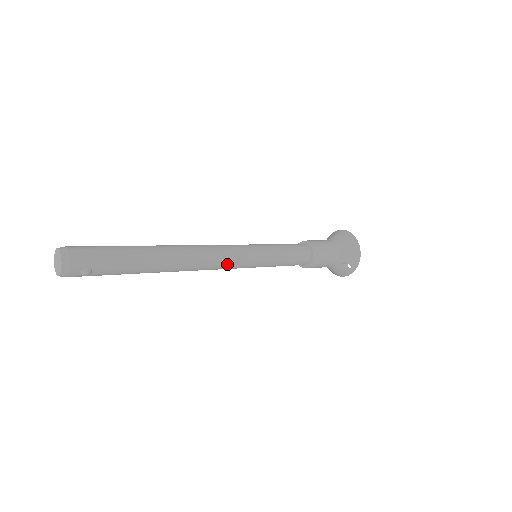
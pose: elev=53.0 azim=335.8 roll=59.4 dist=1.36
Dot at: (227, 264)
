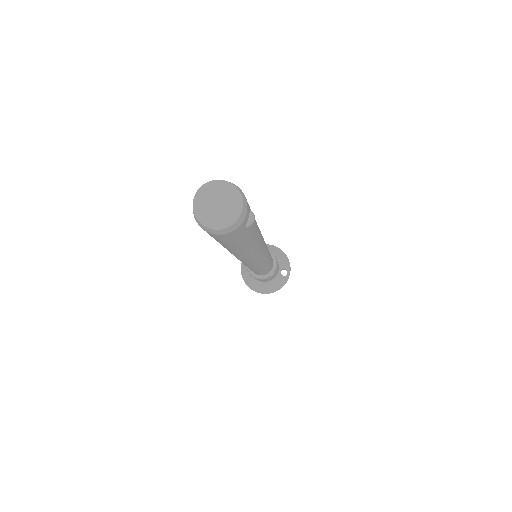
Dot at: (266, 251)
